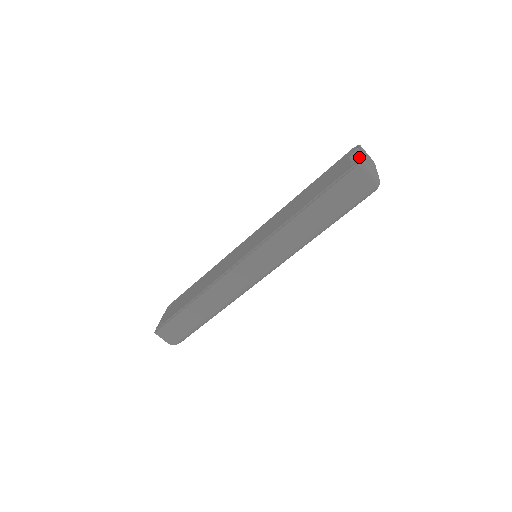
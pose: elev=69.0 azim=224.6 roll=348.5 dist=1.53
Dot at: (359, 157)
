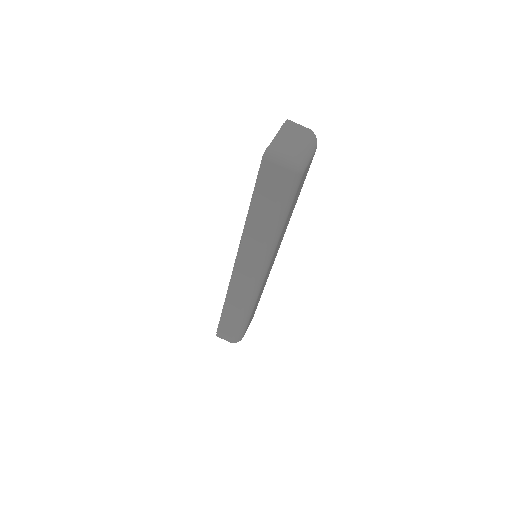
Dot at: occluded
